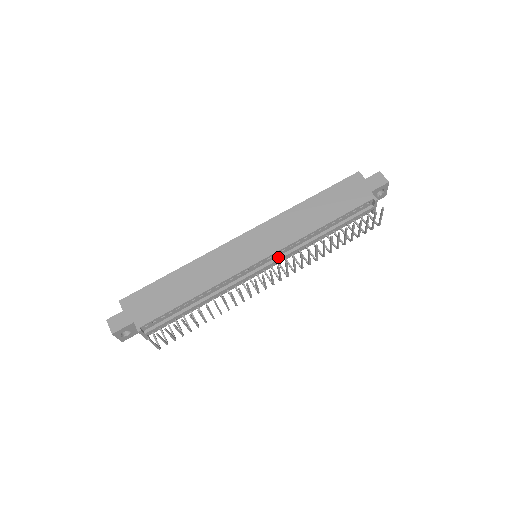
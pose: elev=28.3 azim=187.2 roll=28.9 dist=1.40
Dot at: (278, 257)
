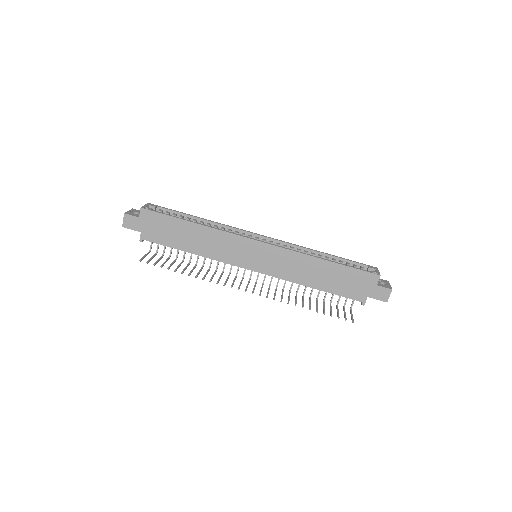
Dot at: occluded
